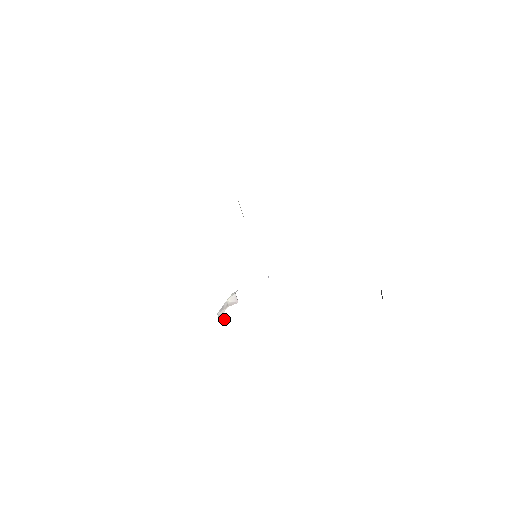
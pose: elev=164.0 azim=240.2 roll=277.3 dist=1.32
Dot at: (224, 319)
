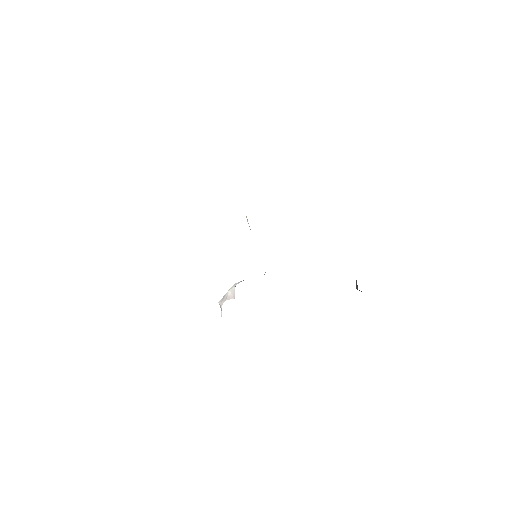
Dot at: (221, 311)
